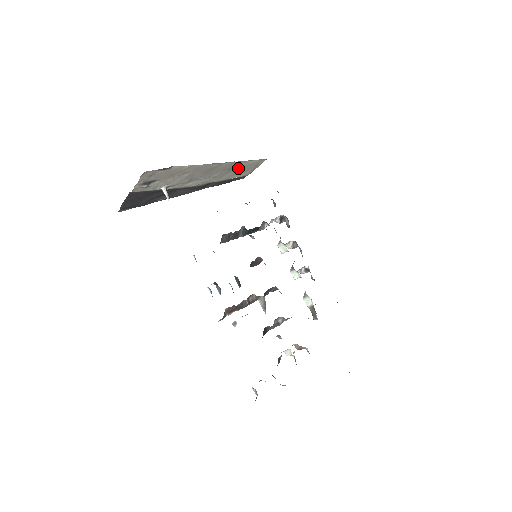
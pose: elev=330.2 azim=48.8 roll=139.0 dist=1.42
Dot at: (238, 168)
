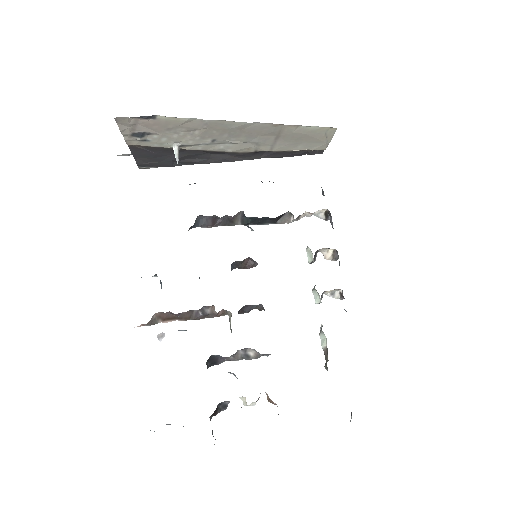
Dot at: (291, 135)
